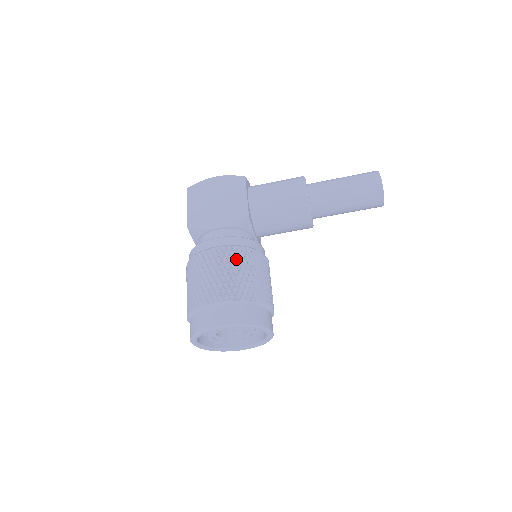
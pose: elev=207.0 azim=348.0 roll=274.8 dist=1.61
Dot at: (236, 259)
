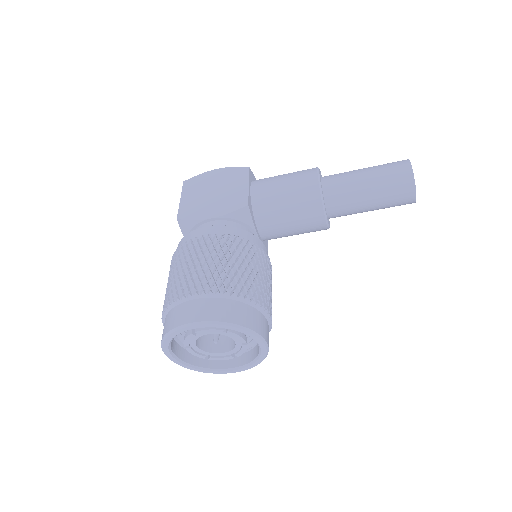
Dot at: (226, 248)
